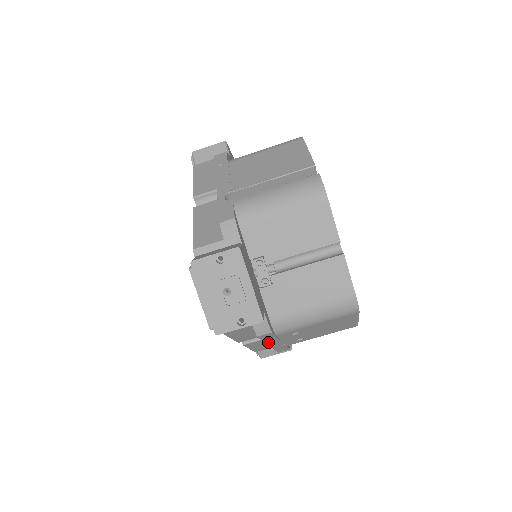
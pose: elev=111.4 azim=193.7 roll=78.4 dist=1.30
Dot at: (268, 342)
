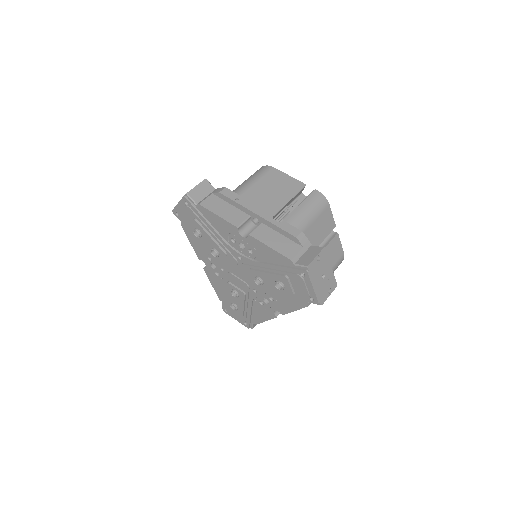
Dot at: occluded
